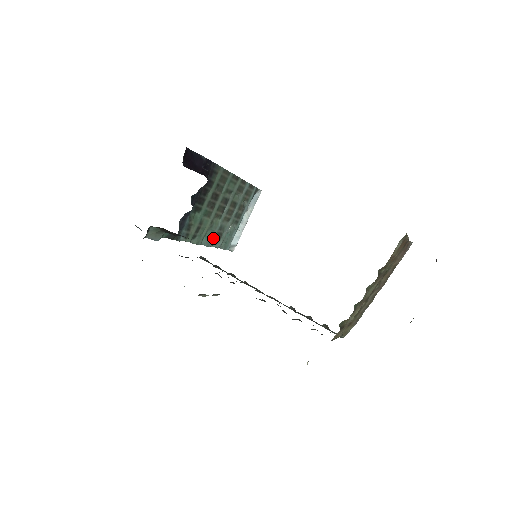
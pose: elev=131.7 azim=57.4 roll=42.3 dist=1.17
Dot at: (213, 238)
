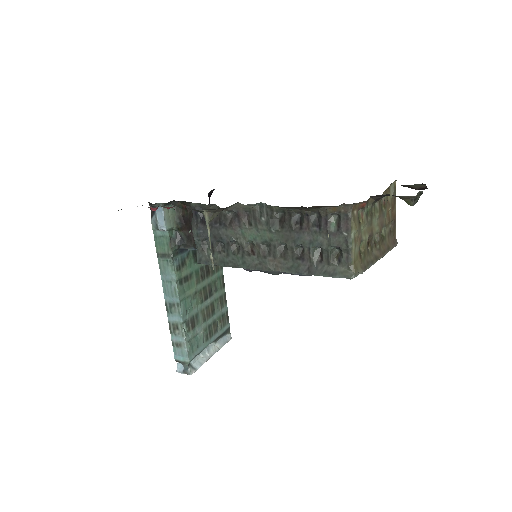
Dot at: (188, 316)
